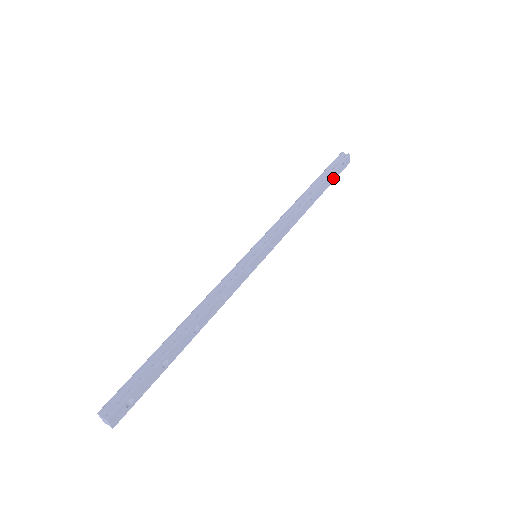
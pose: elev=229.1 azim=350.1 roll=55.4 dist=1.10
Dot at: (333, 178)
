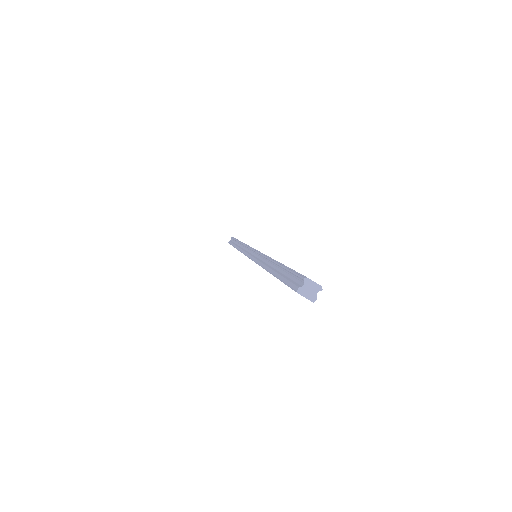
Dot at: occluded
